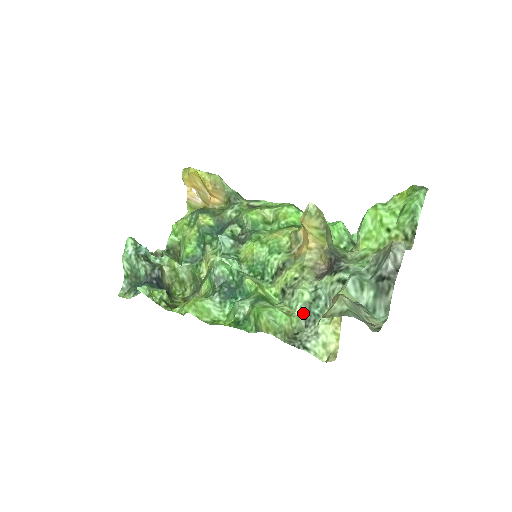
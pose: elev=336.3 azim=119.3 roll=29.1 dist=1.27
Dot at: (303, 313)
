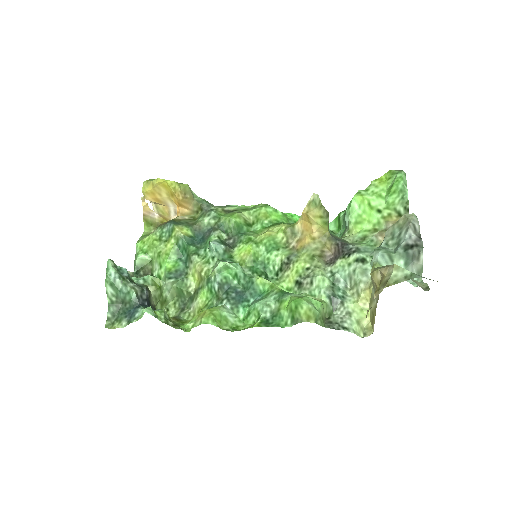
Dot at: (329, 298)
